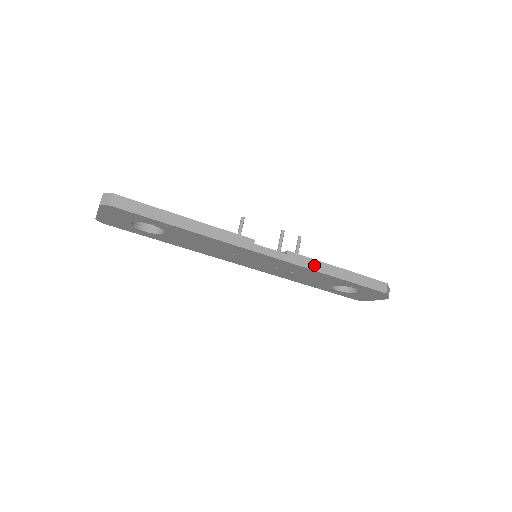
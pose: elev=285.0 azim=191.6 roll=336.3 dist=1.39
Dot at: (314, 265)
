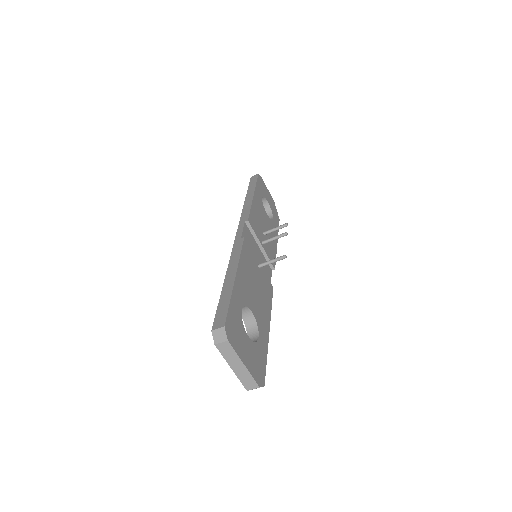
Dot at: occluded
